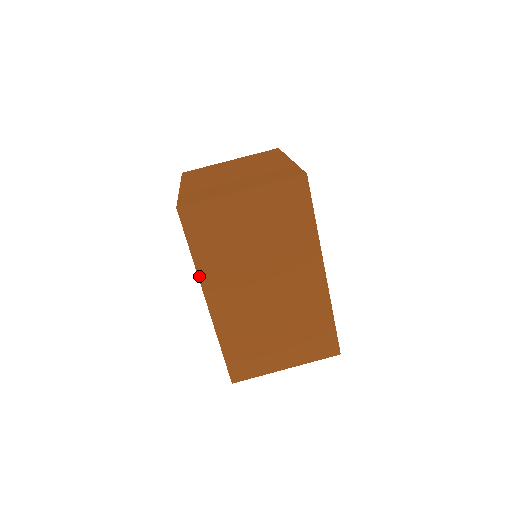
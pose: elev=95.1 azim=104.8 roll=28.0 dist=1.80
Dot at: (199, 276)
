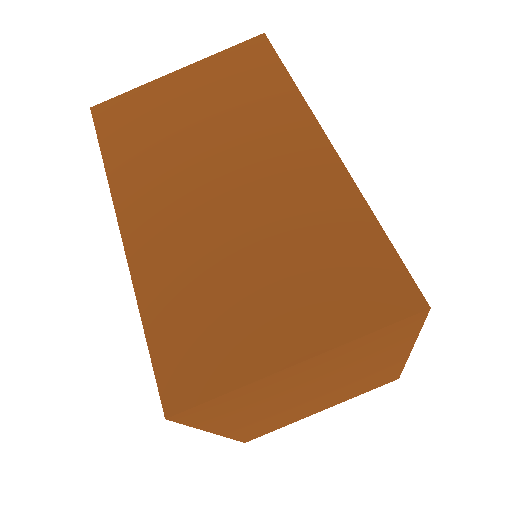
Dot at: (111, 188)
